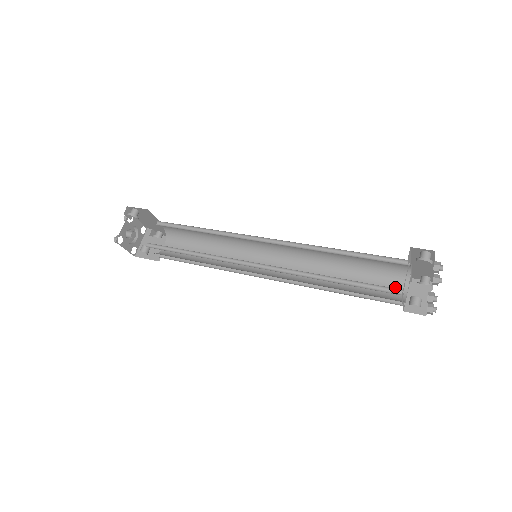
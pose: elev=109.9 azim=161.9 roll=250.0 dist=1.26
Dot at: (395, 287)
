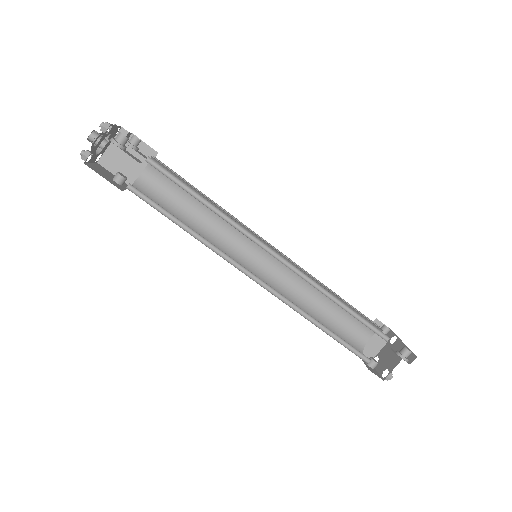
Dot at: (362, 332)
